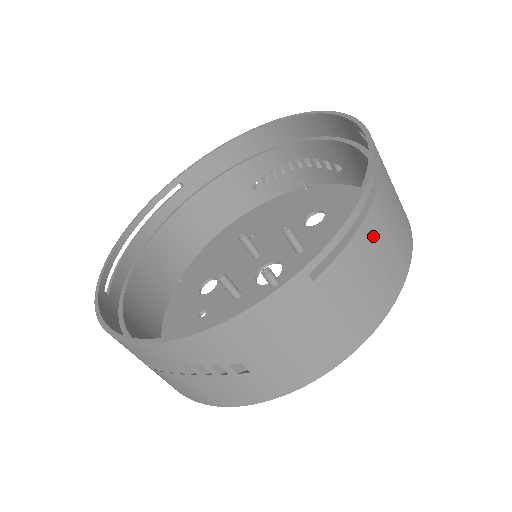
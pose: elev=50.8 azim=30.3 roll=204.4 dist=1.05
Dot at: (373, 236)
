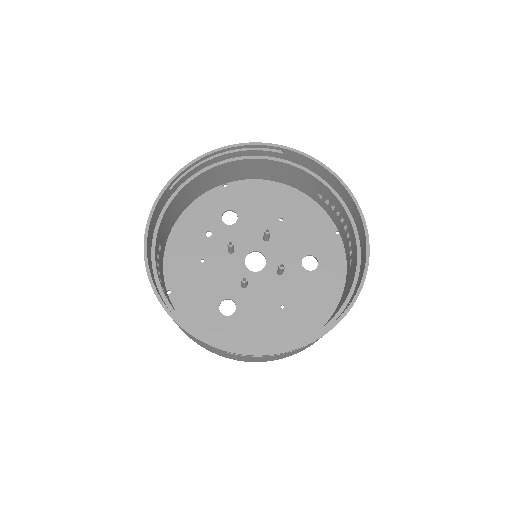
Dot at: (276, 356)
